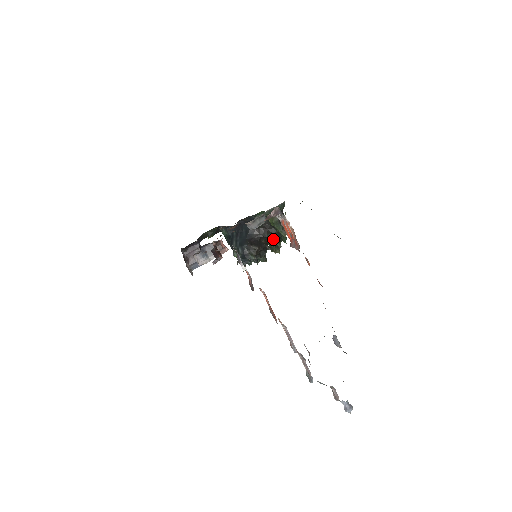
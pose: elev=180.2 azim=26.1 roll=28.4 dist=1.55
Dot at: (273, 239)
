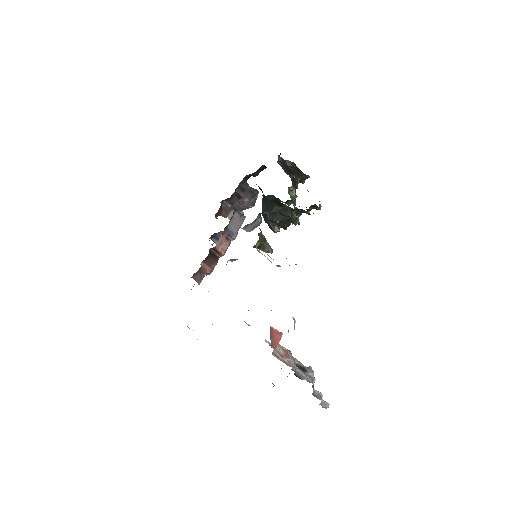
Dot at: (296, 213)
